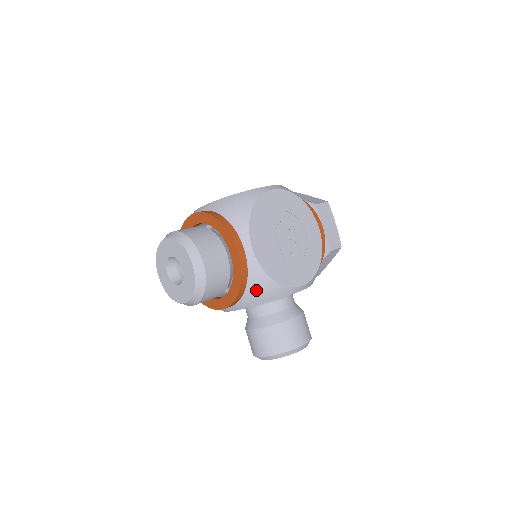
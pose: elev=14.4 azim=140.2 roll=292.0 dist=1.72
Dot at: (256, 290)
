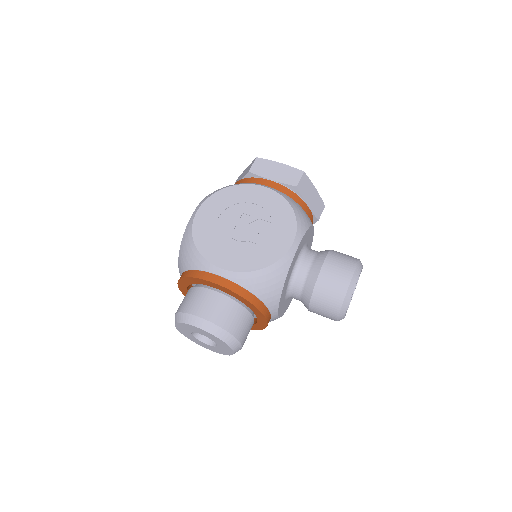
Dot at: (262, 288)
